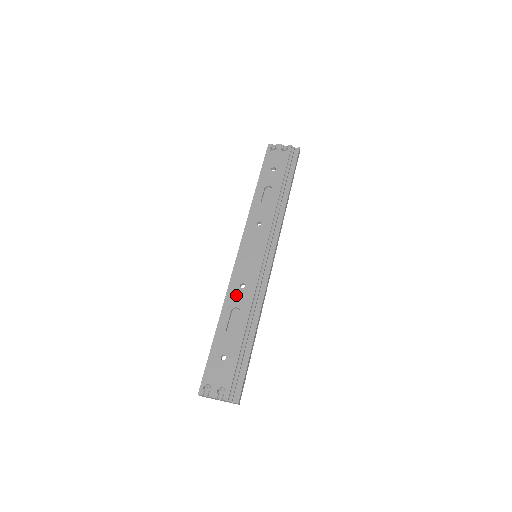
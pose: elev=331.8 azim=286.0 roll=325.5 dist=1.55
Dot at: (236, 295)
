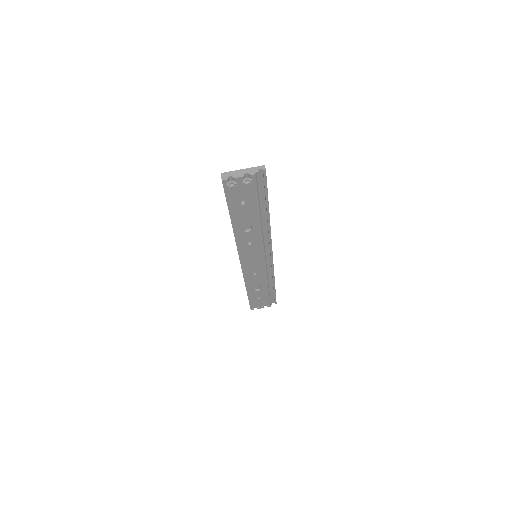
Dot at: (253, 279)
